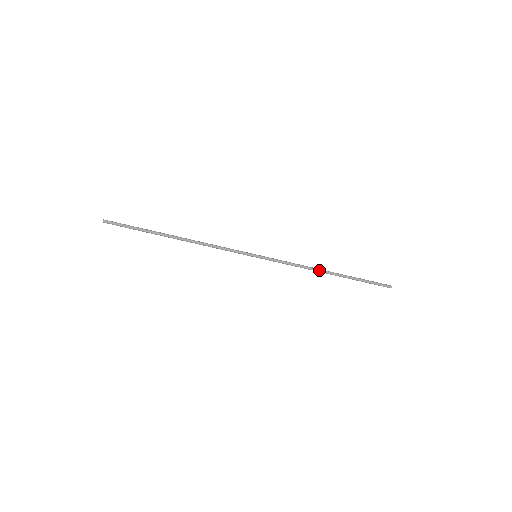
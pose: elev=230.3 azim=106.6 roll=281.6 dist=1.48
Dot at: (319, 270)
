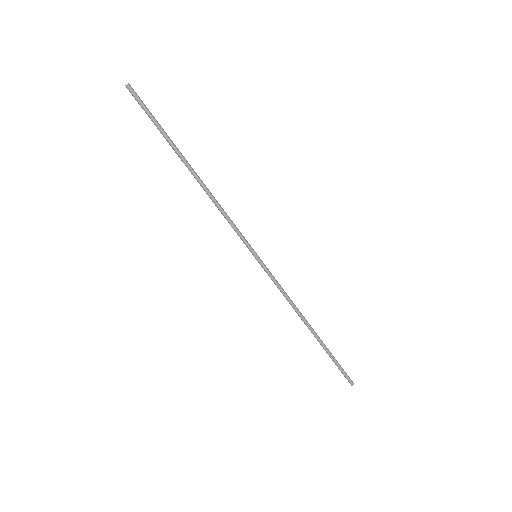
Dot at: (303, 318)
